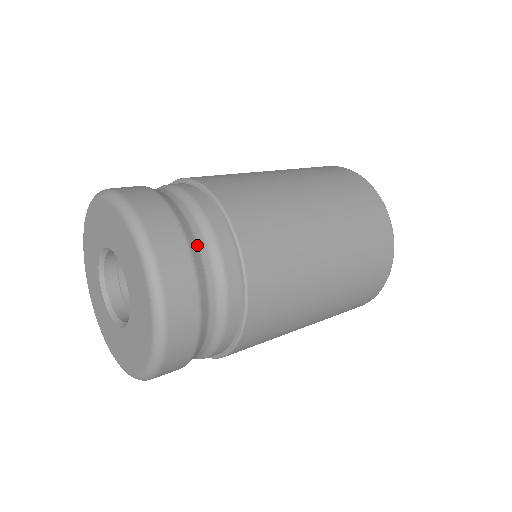
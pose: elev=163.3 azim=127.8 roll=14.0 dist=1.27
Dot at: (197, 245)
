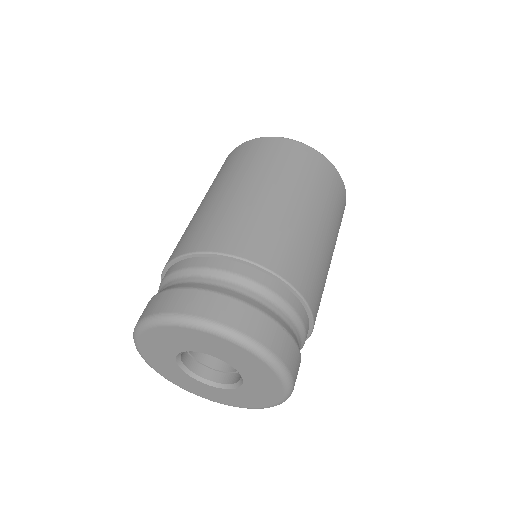
Dot at: (278, 315)
